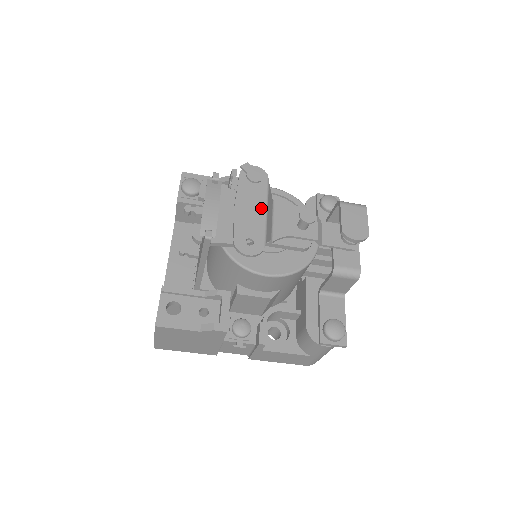
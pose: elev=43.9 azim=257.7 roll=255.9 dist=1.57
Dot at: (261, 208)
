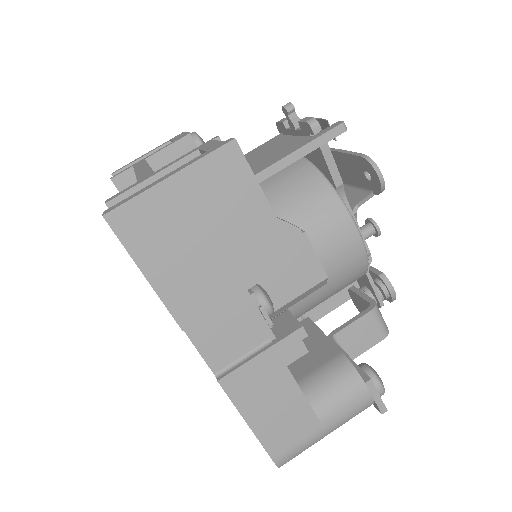
Dot at: occluded
